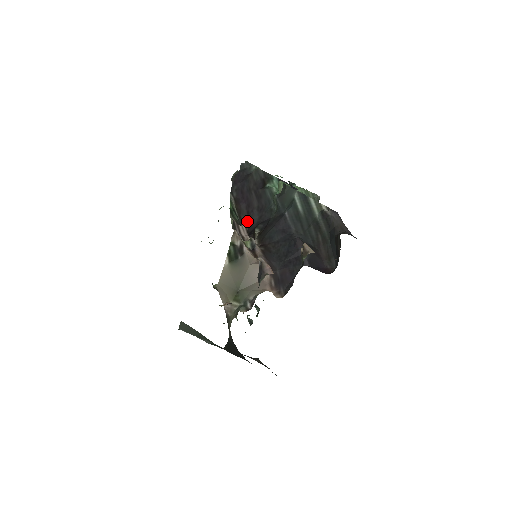
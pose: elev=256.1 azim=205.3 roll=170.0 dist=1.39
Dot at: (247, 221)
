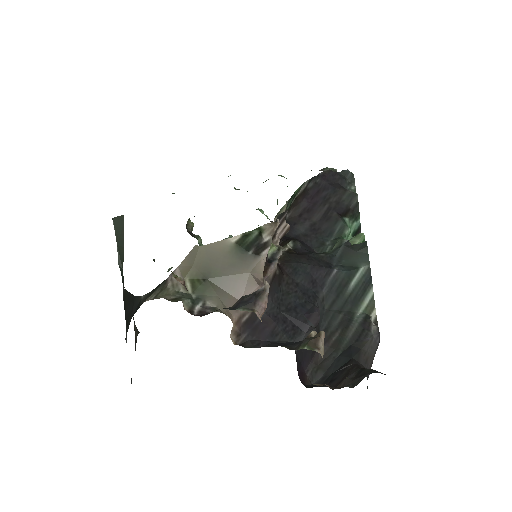
Dot at: (290, 221)
